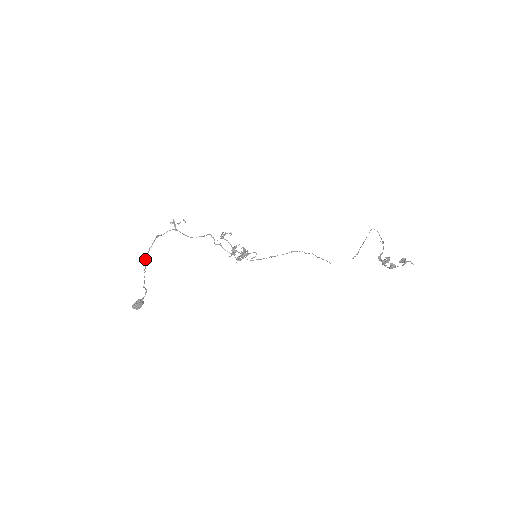
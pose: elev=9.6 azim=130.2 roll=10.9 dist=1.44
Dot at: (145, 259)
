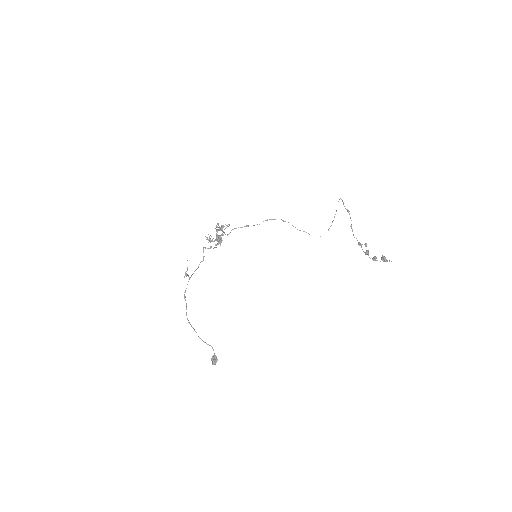
Dot at: occluded
